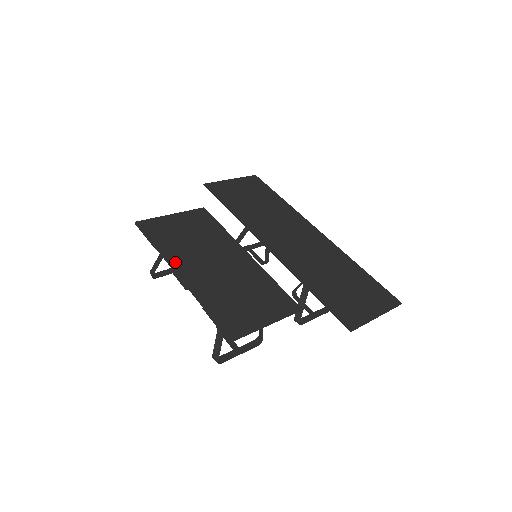
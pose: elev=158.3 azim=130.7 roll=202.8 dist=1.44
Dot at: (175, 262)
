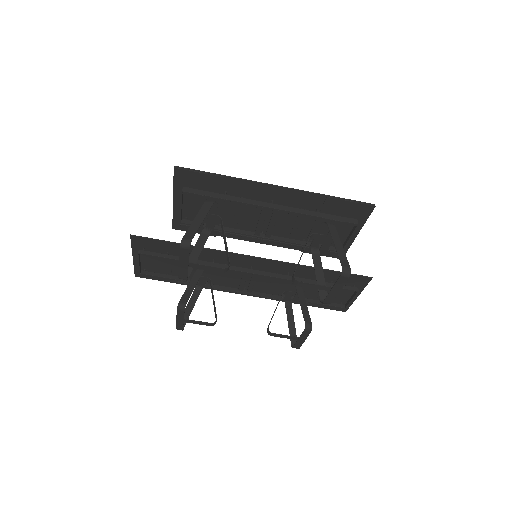
Dot at: (256, 187)
